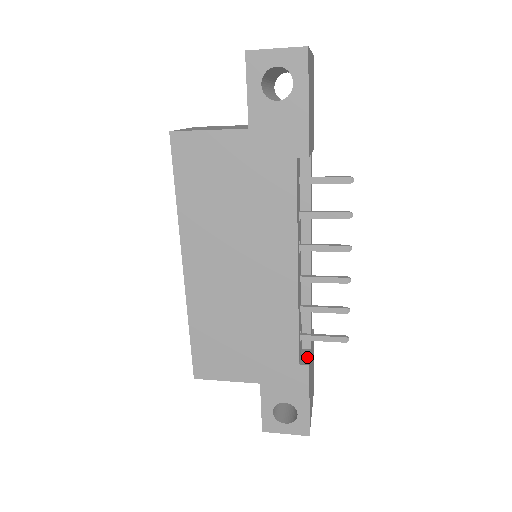
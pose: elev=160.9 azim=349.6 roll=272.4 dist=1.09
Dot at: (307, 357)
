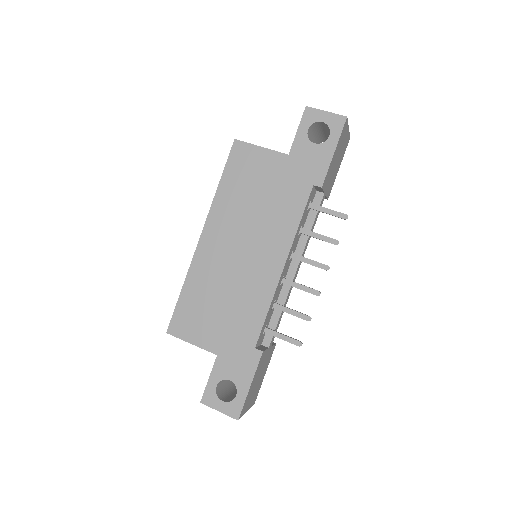
Dot at: (263, 348)
